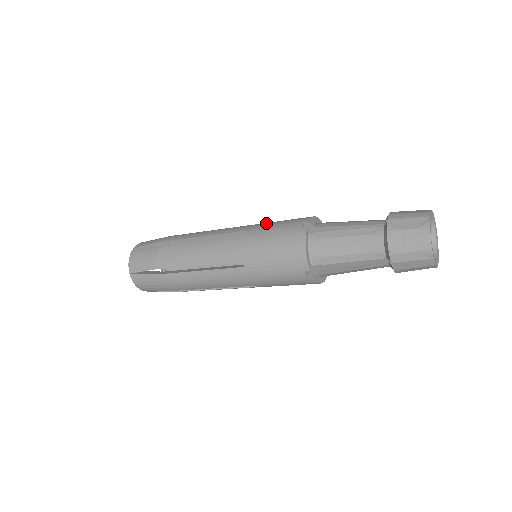
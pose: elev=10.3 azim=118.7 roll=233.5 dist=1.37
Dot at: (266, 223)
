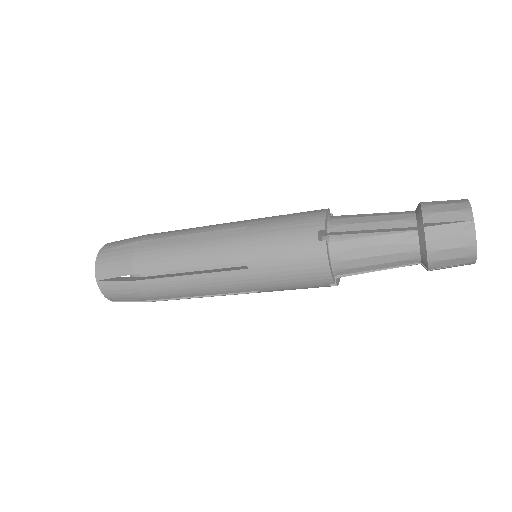
Dot at: occluded
